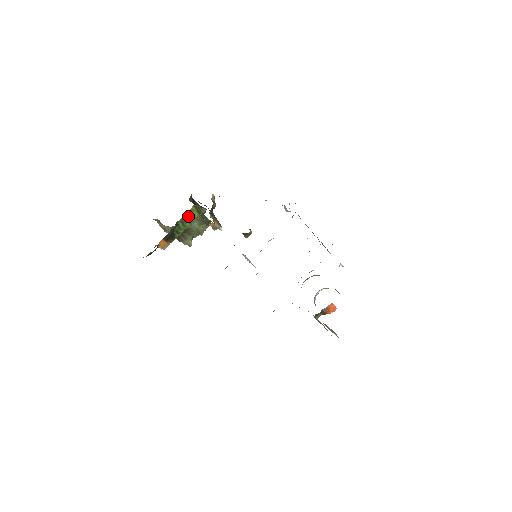
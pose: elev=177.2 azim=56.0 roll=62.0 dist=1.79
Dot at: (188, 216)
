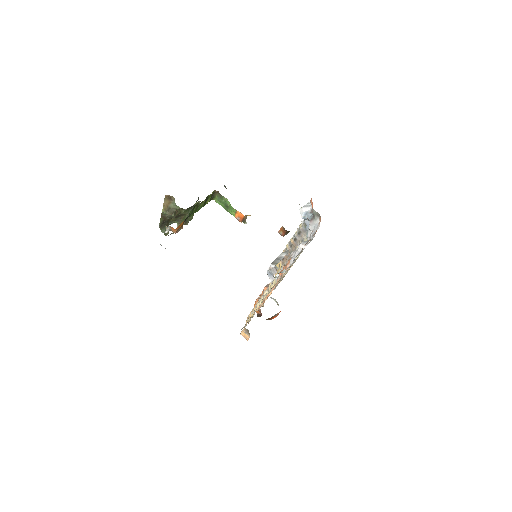
Dot at: (204, 201)
